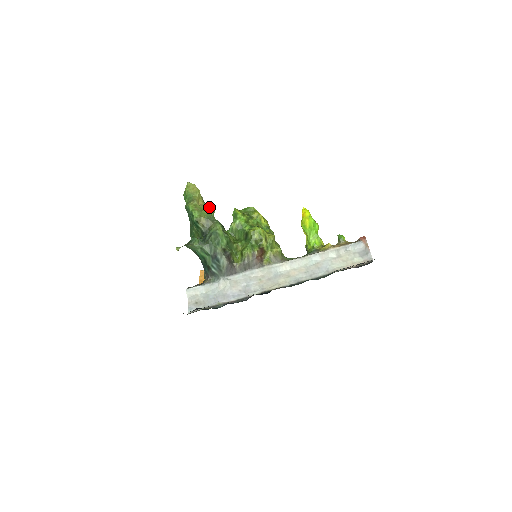
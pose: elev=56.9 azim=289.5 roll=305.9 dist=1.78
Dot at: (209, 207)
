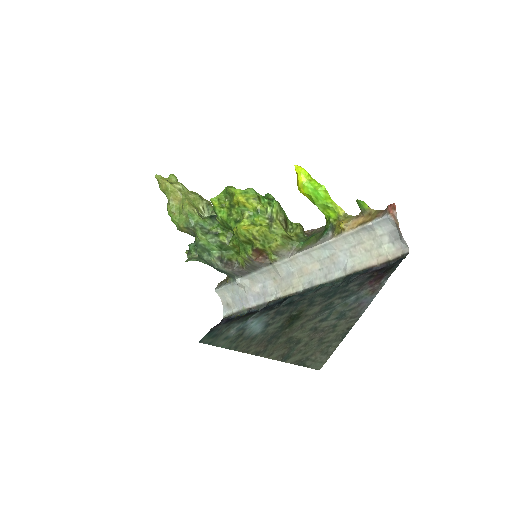
Dot at: (183, 209)
